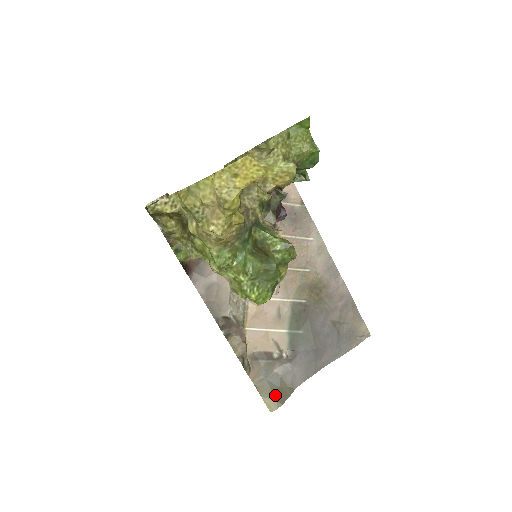
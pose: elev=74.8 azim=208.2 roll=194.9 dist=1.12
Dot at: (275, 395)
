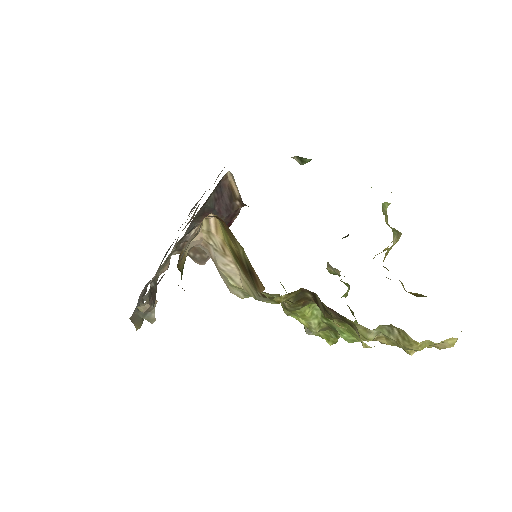
Dot at: occluded
